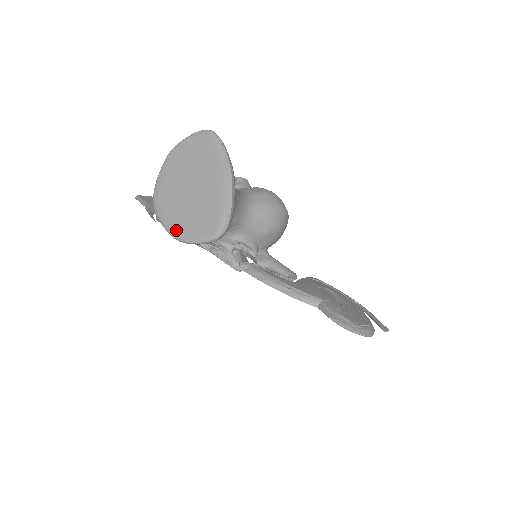
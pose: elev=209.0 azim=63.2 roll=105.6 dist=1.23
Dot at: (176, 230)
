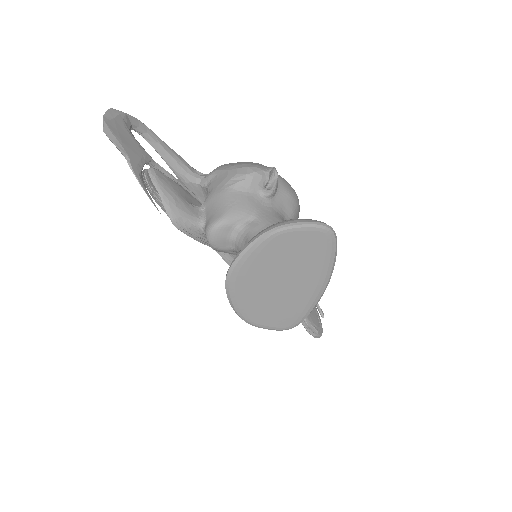
Dot at: (248, 315)
